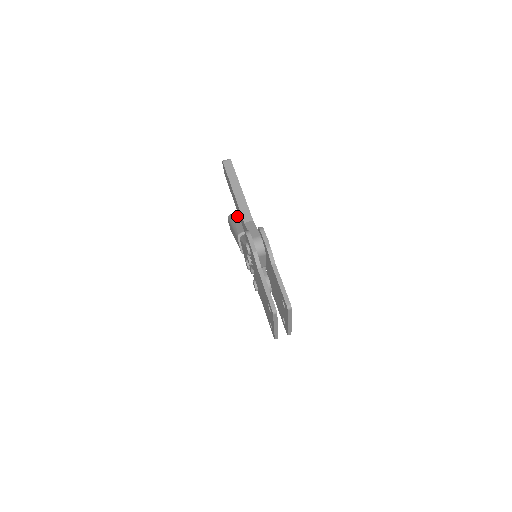
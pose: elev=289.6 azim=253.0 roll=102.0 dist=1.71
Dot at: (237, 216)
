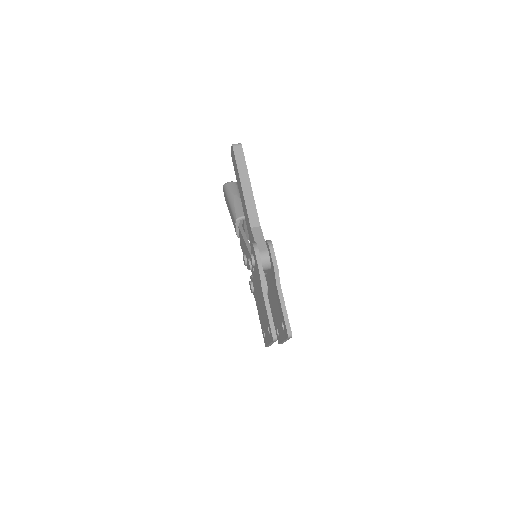
Dot at: (235, 189)
